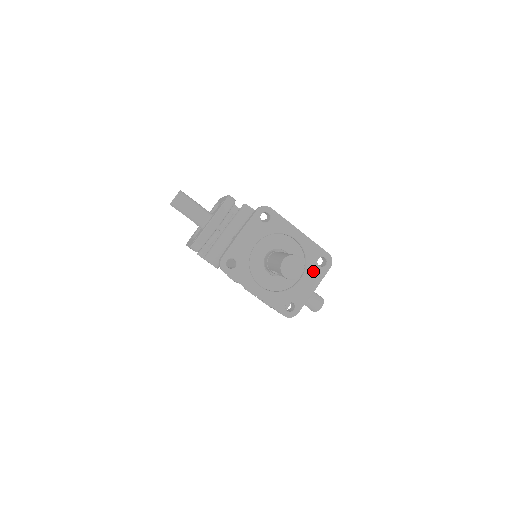
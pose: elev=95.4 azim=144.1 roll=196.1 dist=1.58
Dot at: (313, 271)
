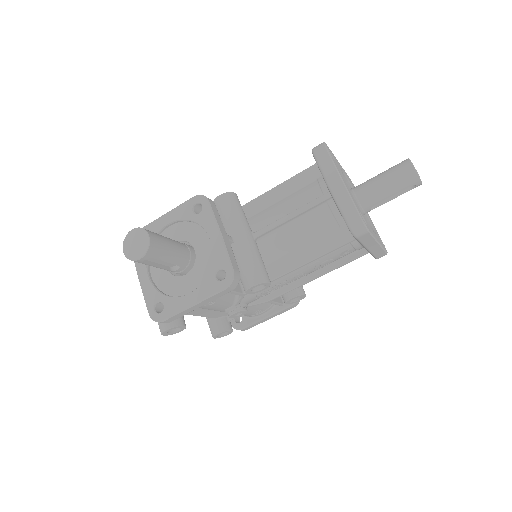
Dot at: occluded
